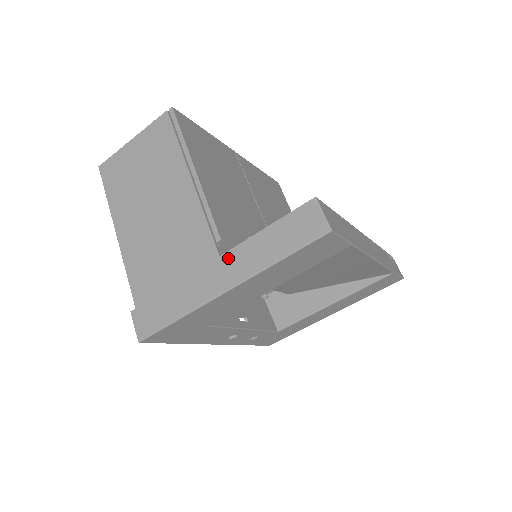
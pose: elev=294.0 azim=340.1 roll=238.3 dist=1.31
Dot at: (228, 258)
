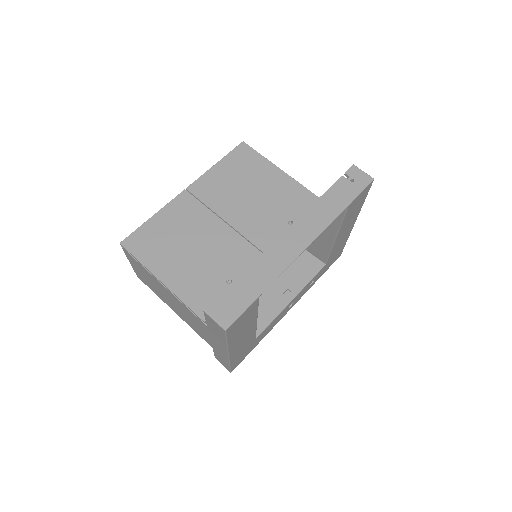
Dot at: (213, 339)
